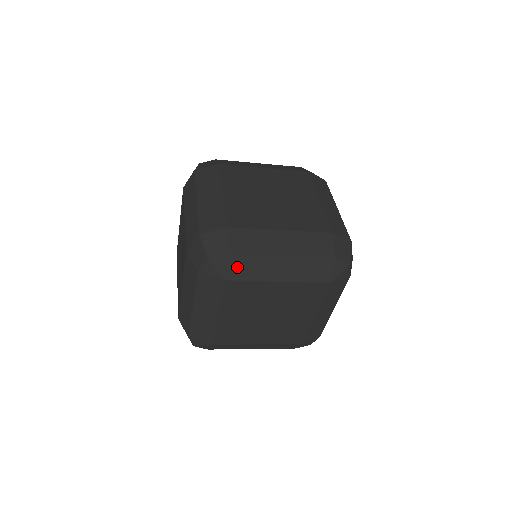
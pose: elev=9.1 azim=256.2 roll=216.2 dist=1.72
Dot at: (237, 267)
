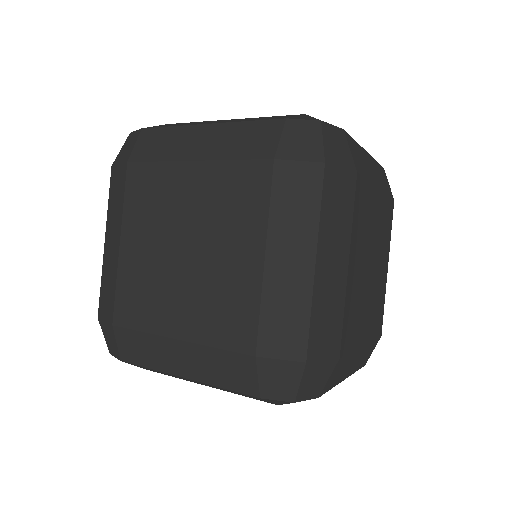
Dot at: (144, 368)
